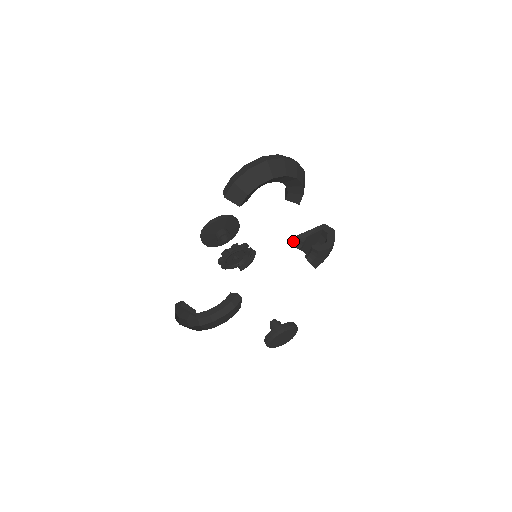
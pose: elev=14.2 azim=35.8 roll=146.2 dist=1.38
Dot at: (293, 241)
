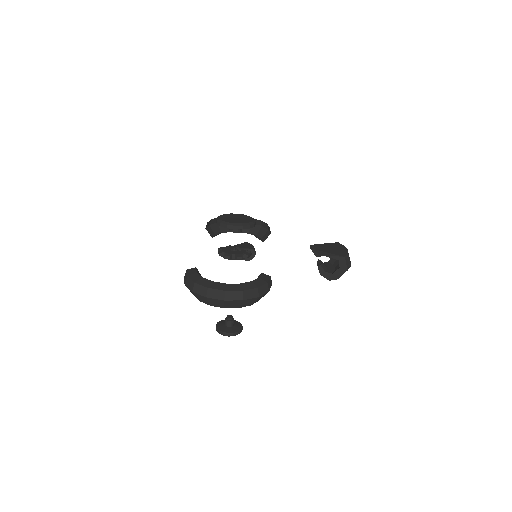
Dot at: (311, 247)
